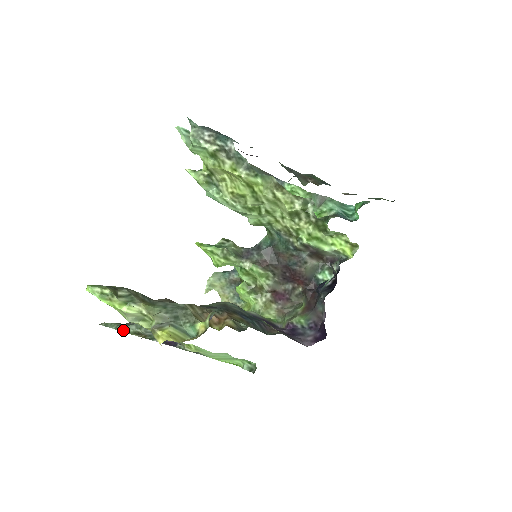
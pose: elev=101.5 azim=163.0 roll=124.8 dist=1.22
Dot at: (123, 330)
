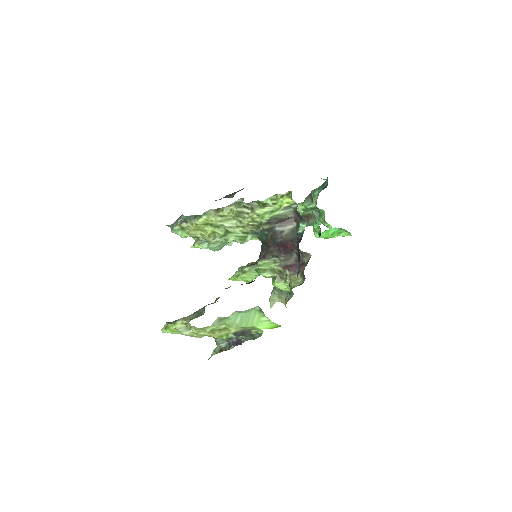
Dot at: (213, 354)
